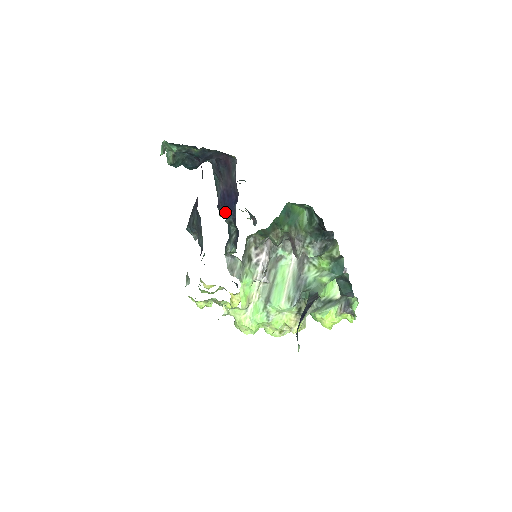
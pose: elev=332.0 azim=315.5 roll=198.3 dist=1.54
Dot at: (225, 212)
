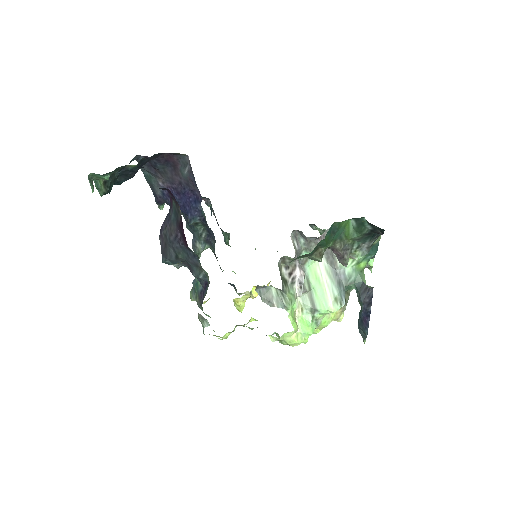
Dot at: occluded
